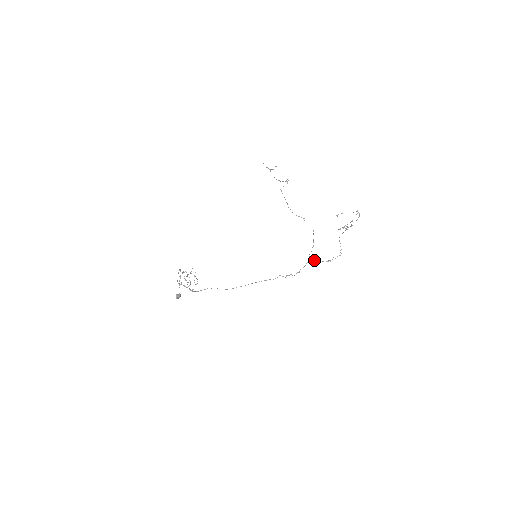
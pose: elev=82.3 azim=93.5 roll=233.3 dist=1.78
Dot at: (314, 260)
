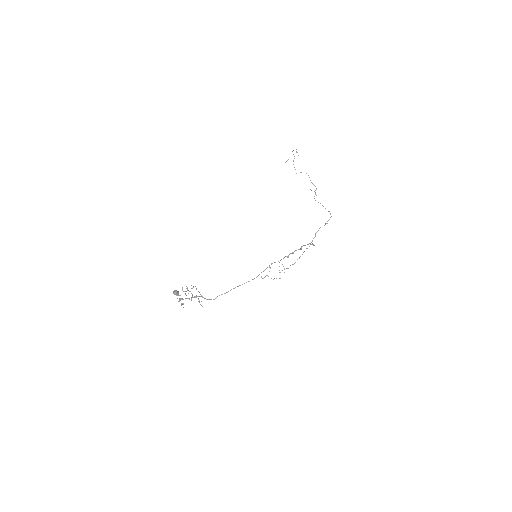
Dot at: occluded
